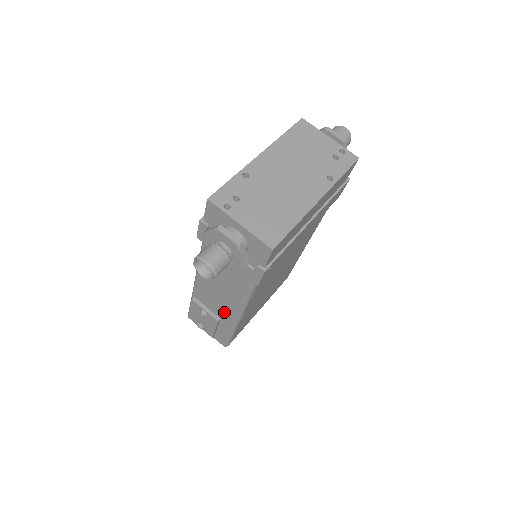
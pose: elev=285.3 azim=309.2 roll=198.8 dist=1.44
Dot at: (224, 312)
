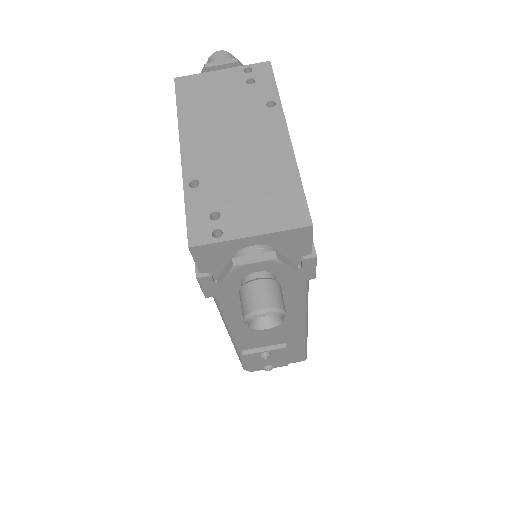
Dot at: (286, 335)
